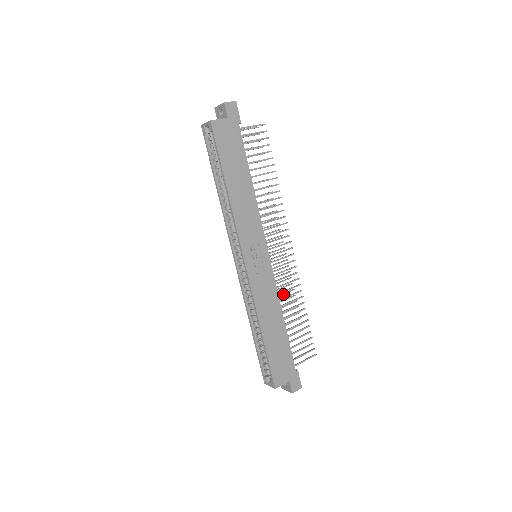
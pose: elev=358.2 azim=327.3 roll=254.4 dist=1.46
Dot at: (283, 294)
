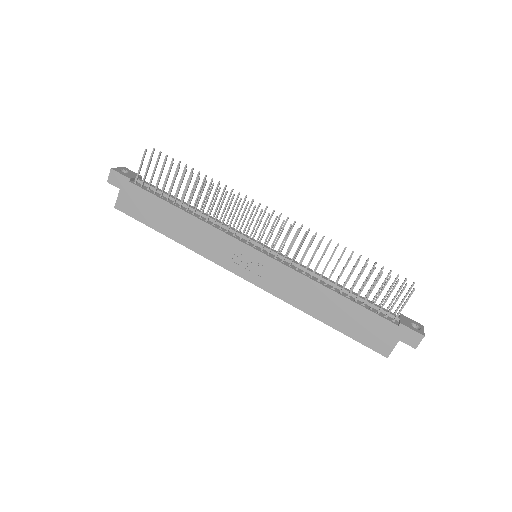
Dot at: occluded
